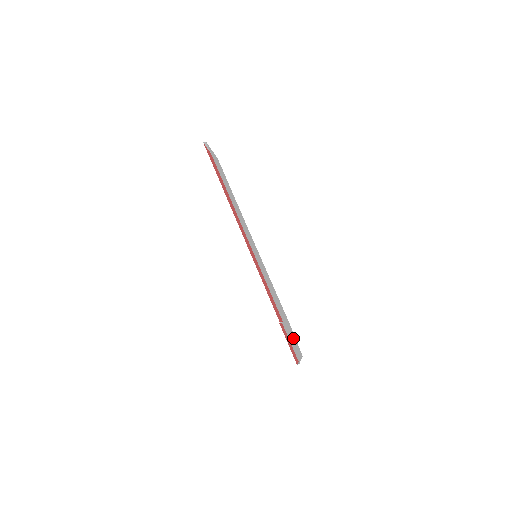
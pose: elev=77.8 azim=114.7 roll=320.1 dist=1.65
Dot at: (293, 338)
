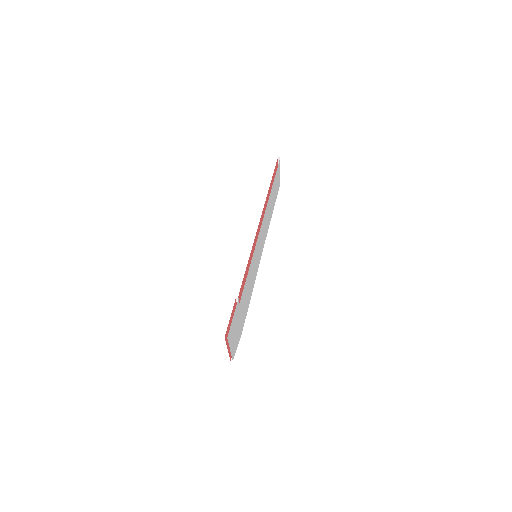
Dot at: (237, 335)
